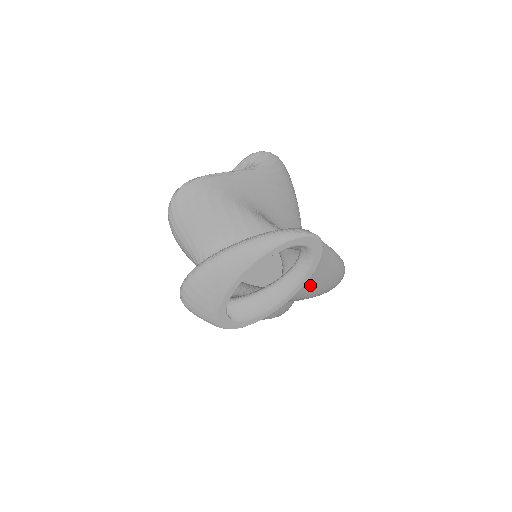
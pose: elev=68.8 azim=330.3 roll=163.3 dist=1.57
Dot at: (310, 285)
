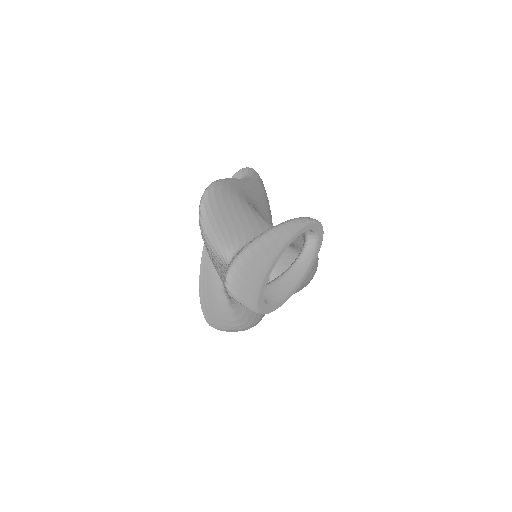
Dot at: occluded
